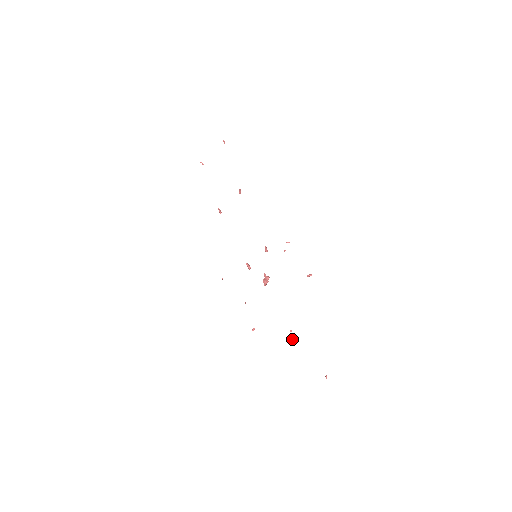
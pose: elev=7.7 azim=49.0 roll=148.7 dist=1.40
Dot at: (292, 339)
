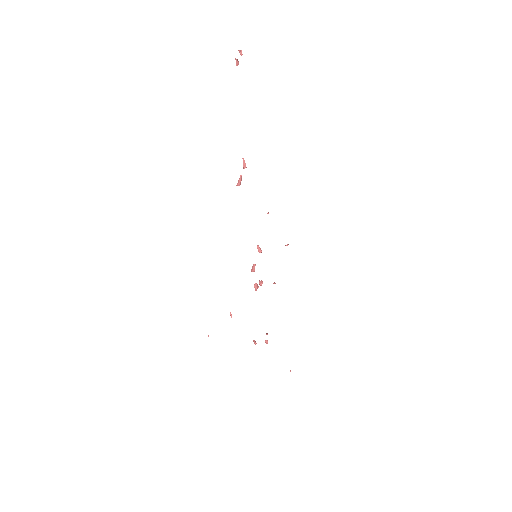
Dot at: (265, 340)
